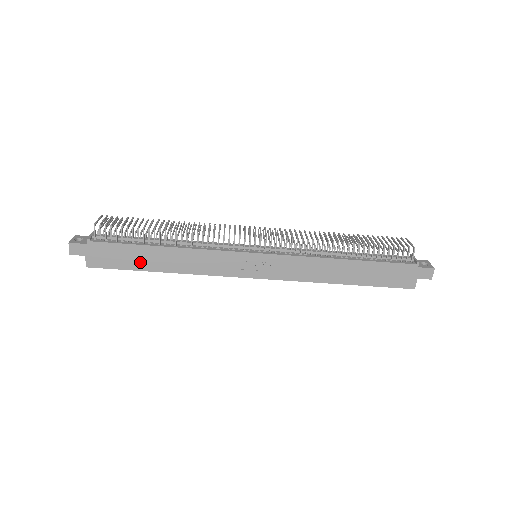
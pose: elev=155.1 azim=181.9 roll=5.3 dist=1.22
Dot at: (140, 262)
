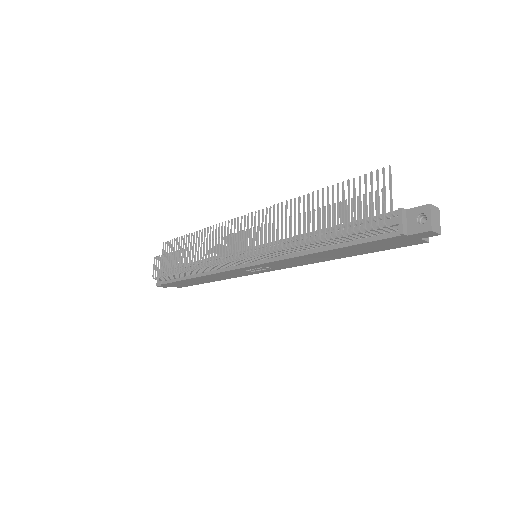
Dot at: (197, 282)
